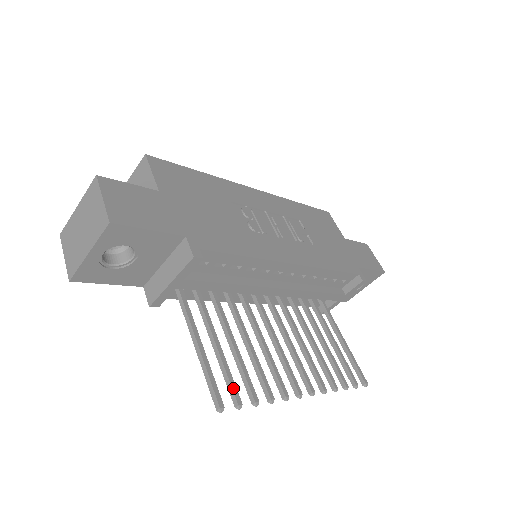
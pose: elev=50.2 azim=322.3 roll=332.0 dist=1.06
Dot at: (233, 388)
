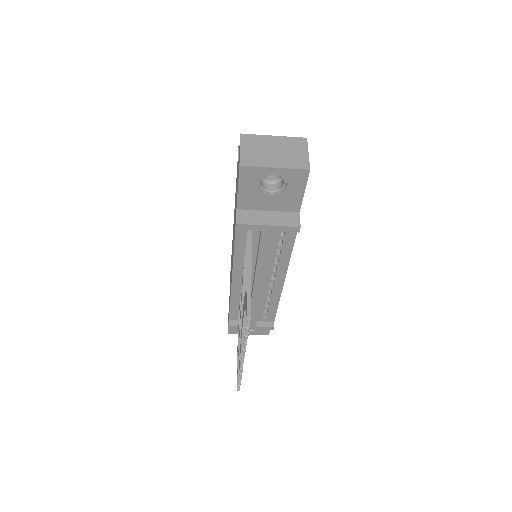
Dot at: occluded
